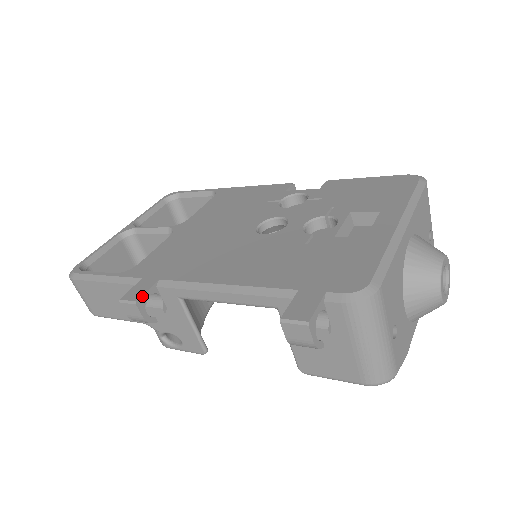
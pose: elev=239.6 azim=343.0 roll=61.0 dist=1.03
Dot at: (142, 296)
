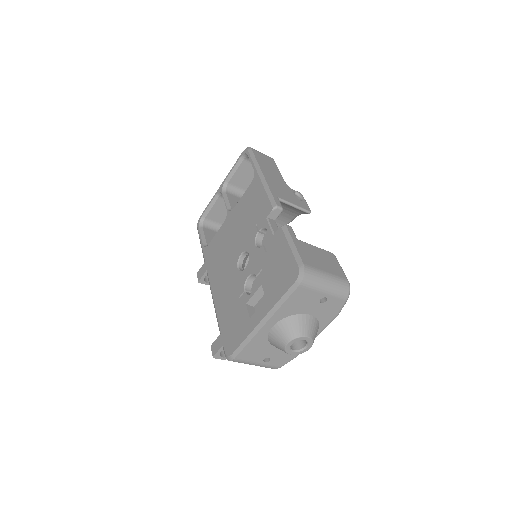
Dot at: (200, 279)
